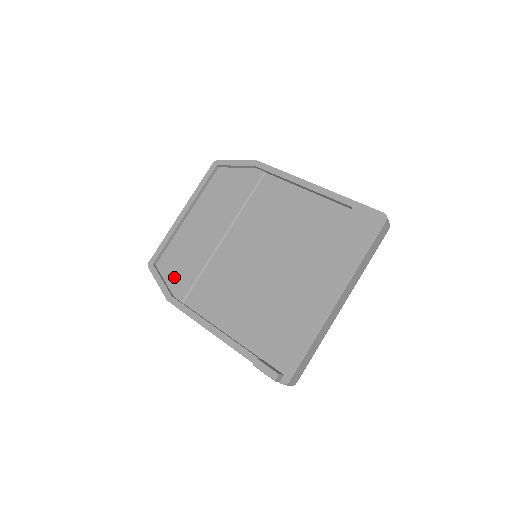
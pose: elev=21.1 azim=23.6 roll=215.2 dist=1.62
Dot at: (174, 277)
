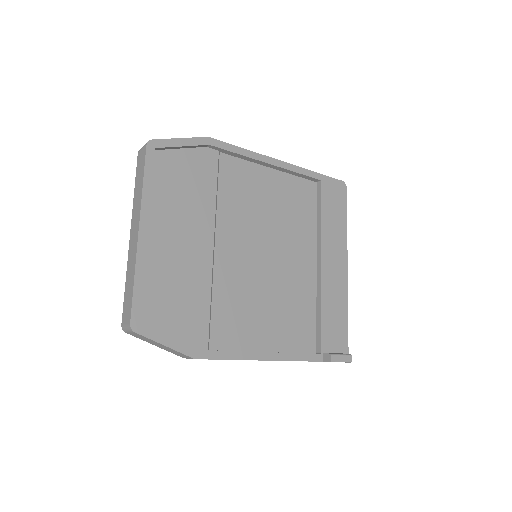
Dot at: (179, 325)
